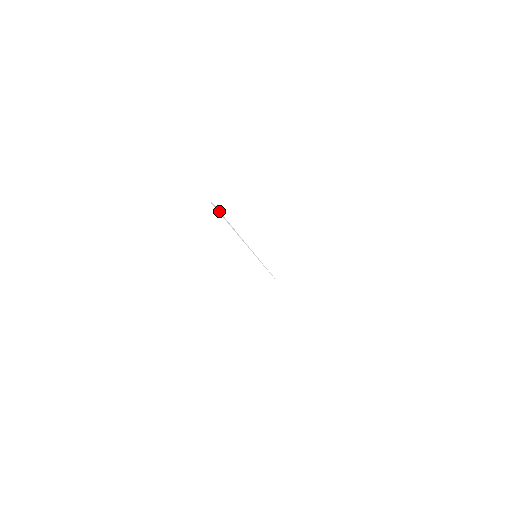
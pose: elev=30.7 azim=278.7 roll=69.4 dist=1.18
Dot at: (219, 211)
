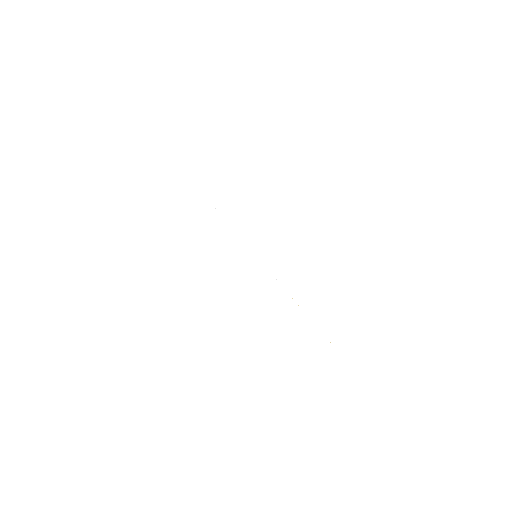
Dot at: occluded
